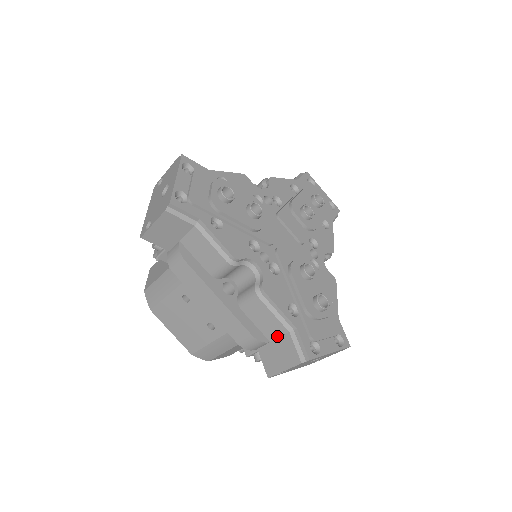
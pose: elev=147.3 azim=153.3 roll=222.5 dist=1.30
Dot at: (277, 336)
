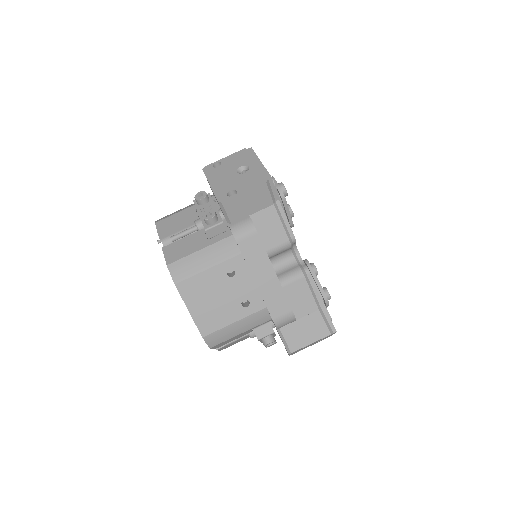
Dot at: (306, 314)
